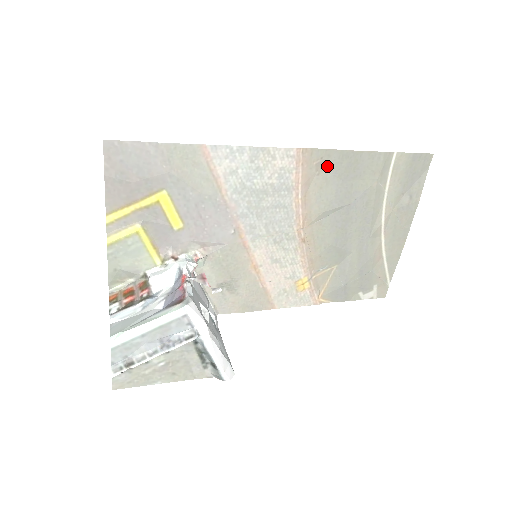
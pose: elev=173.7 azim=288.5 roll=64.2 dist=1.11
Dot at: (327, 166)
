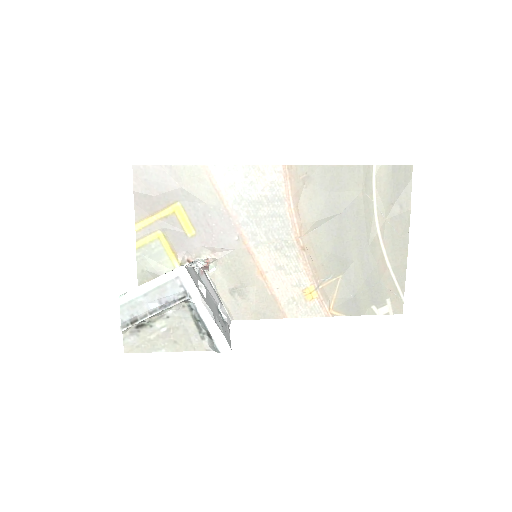
Dot at: (313, 180)
